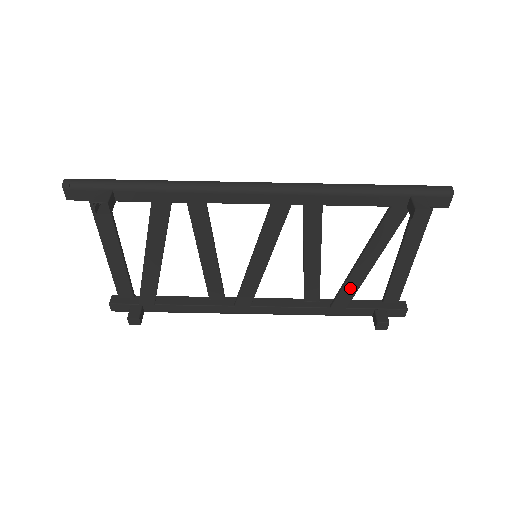
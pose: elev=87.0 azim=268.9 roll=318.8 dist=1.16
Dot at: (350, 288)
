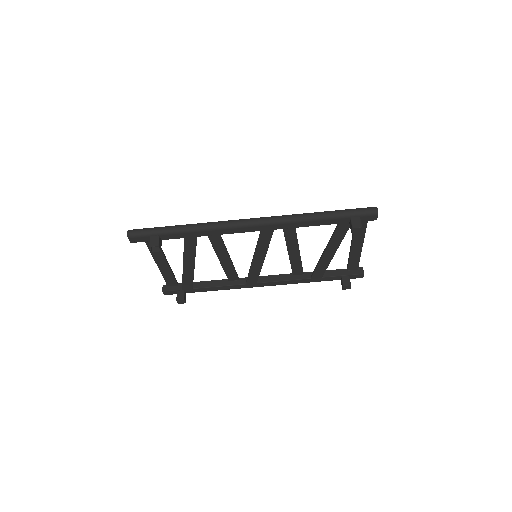
Dot at: (322, 267)
